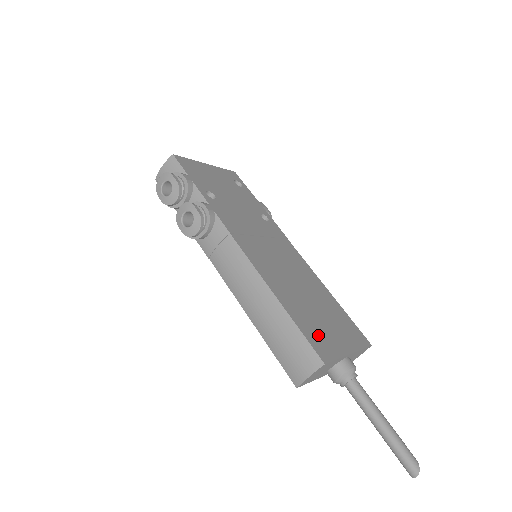
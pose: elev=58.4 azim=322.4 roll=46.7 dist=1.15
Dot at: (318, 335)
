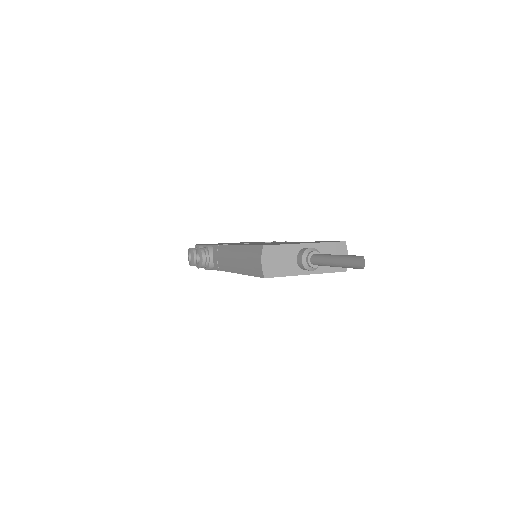
Dot at: (271, 244)
